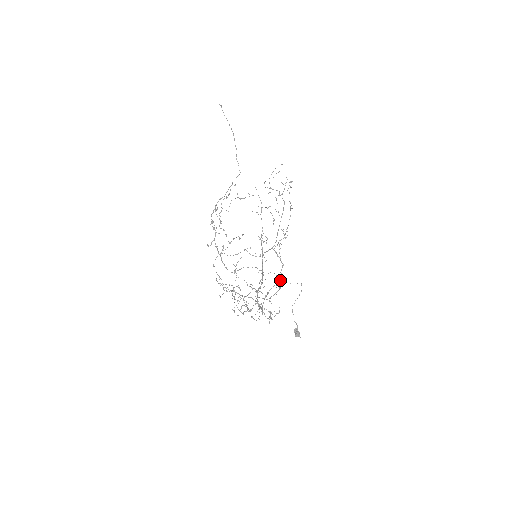
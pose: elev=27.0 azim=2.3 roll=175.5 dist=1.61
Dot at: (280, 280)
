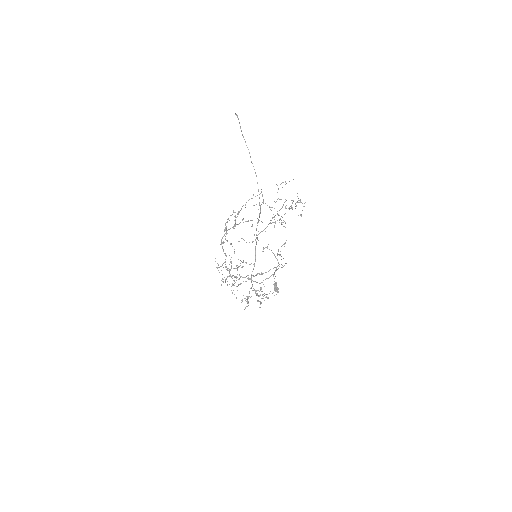
Dot at: (274, 273)
